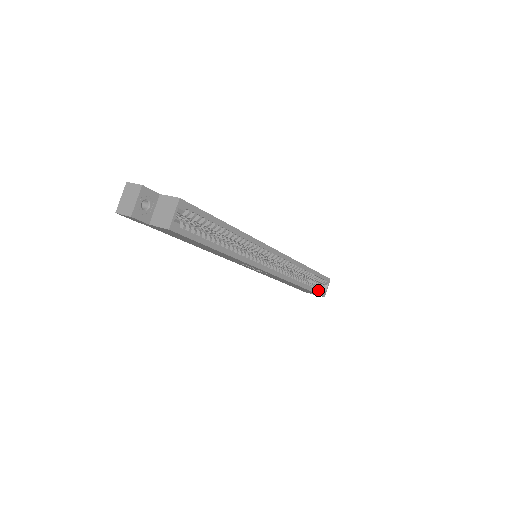
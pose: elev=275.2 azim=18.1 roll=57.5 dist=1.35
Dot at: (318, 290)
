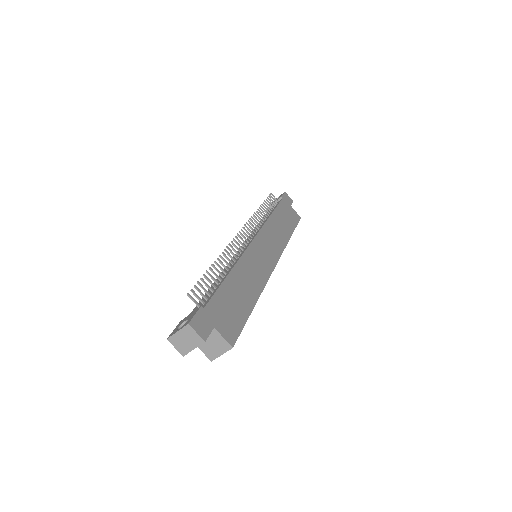
Dot at: occluded
